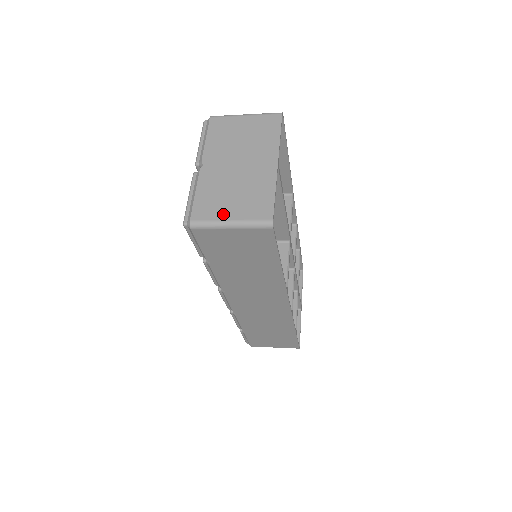
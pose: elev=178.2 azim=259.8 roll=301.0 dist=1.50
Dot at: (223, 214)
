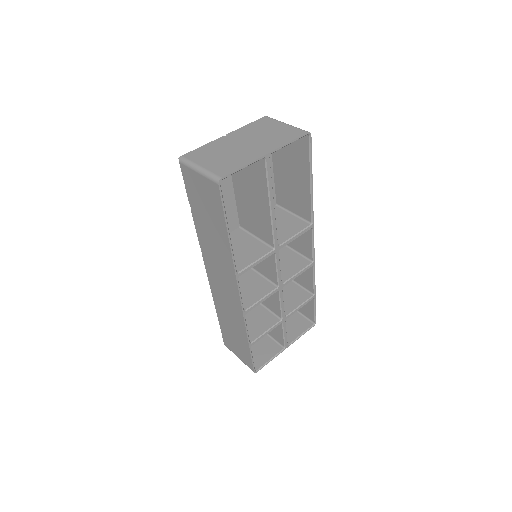
Dot at: (202, 161)
